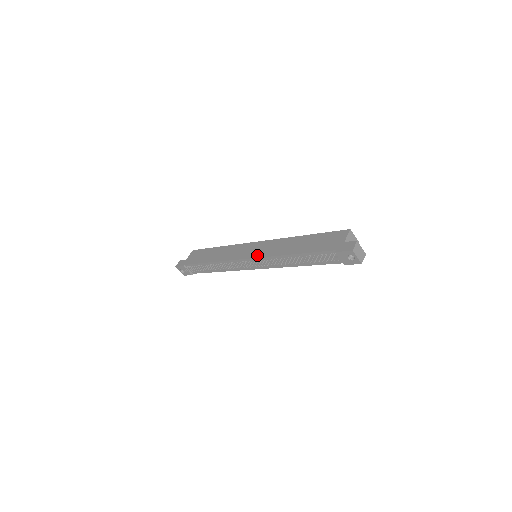
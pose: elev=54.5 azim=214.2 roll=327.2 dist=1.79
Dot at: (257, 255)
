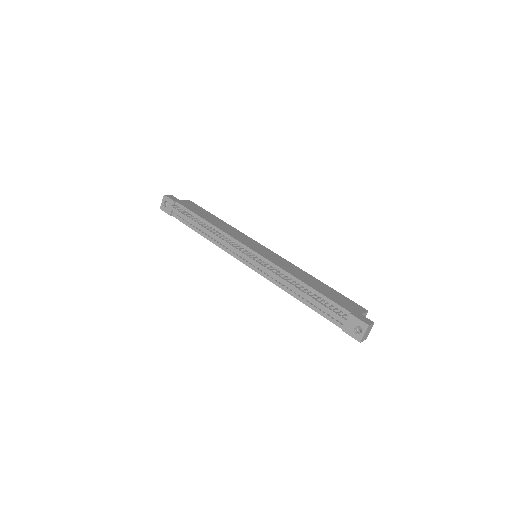
Dot at: (264, 255)
